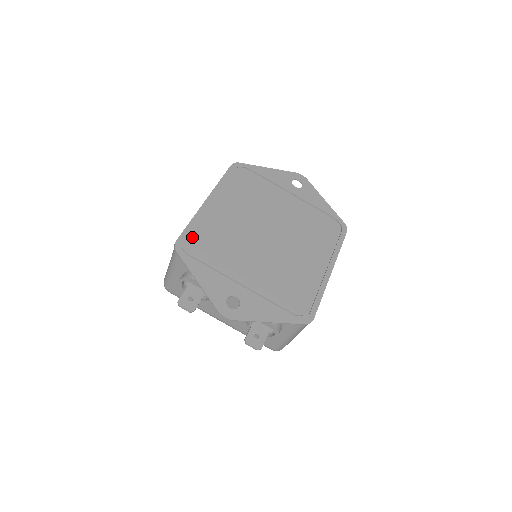
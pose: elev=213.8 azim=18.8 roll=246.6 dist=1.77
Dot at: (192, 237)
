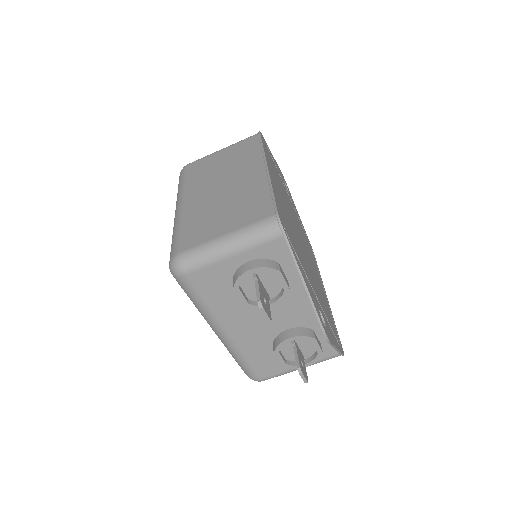
Dot at: (281, 213)
